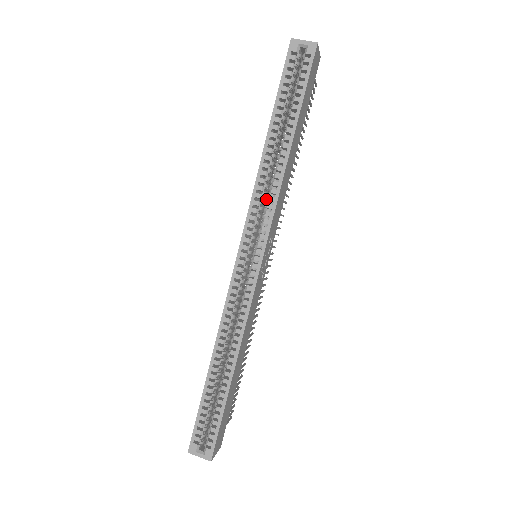
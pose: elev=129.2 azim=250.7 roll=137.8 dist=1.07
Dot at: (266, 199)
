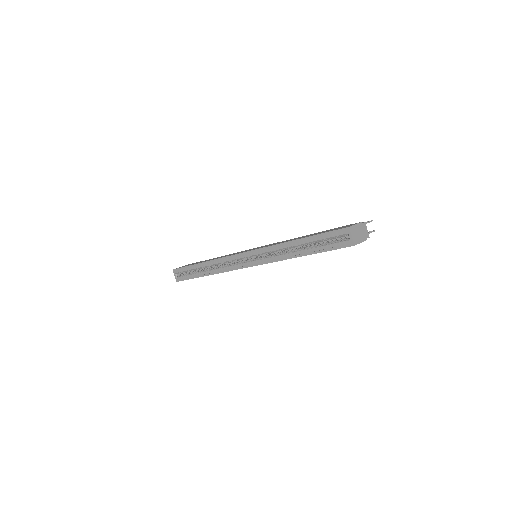
Dot at: occluded
